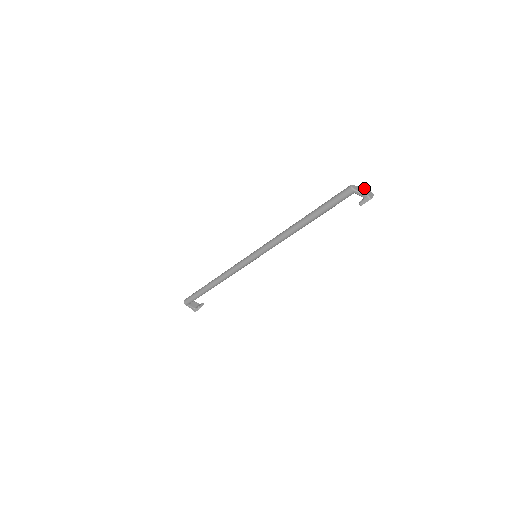
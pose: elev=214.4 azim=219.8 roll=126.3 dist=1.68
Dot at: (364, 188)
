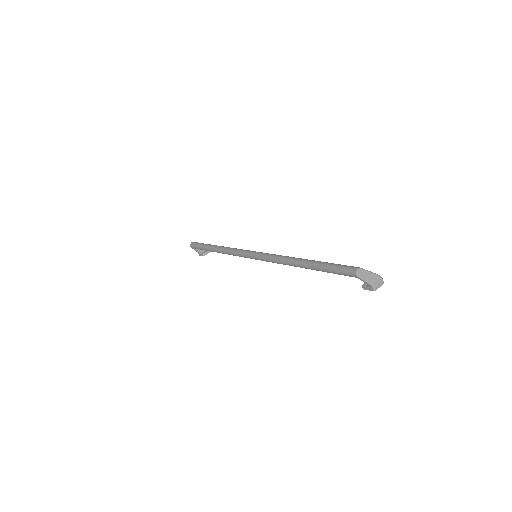
Dot at: (375, 274)
